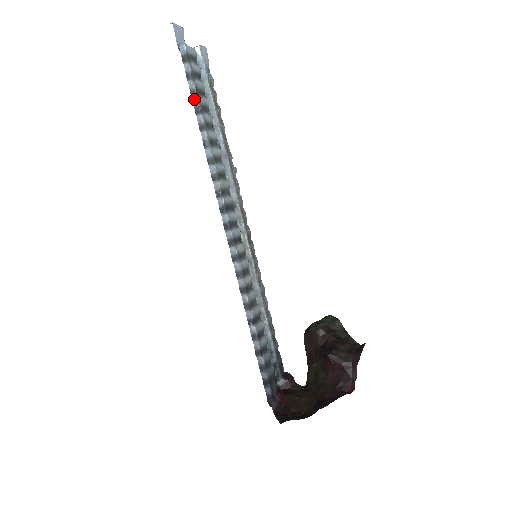
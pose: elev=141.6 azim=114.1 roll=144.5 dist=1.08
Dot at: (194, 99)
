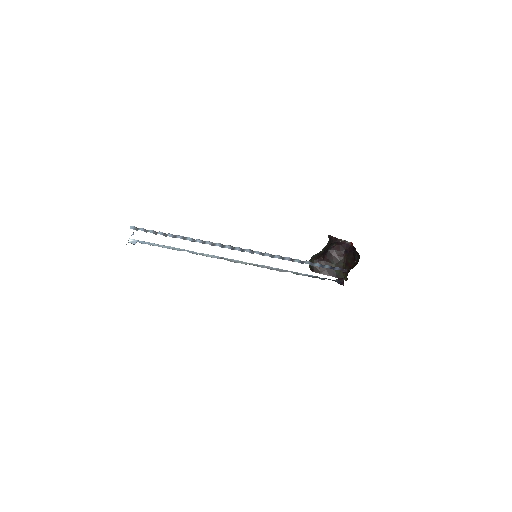
Dot at: (159, 233)
